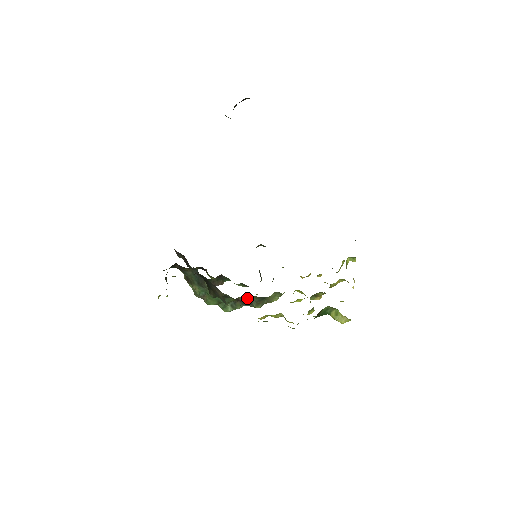
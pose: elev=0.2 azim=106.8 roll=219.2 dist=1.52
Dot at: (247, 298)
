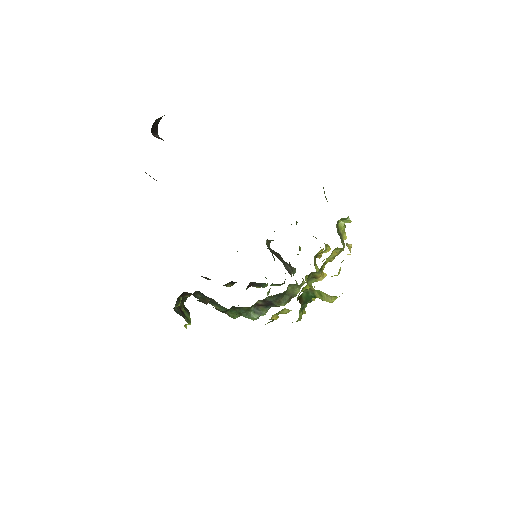
Dot at: (265, 300)
